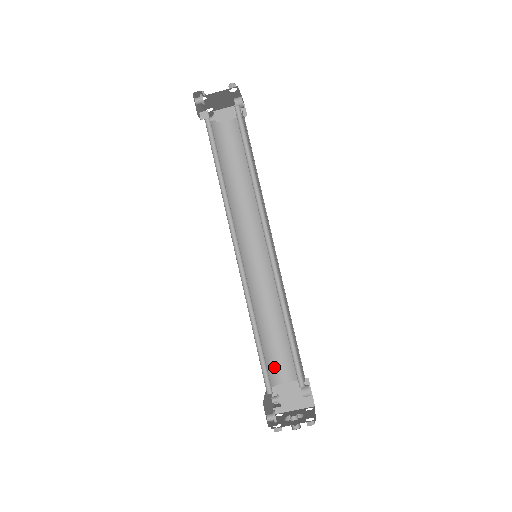
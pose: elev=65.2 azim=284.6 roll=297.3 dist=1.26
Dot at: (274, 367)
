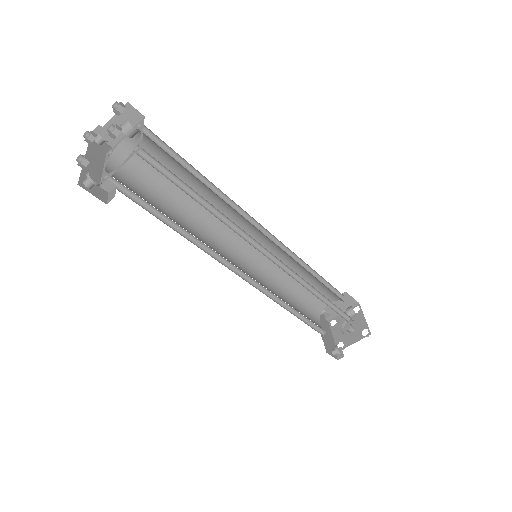
Dot at: (314, 302)
